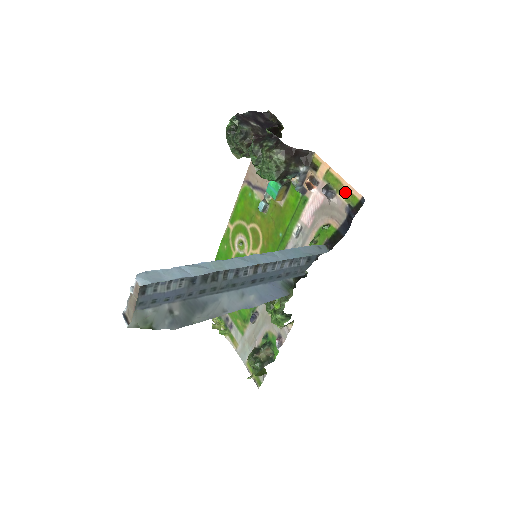
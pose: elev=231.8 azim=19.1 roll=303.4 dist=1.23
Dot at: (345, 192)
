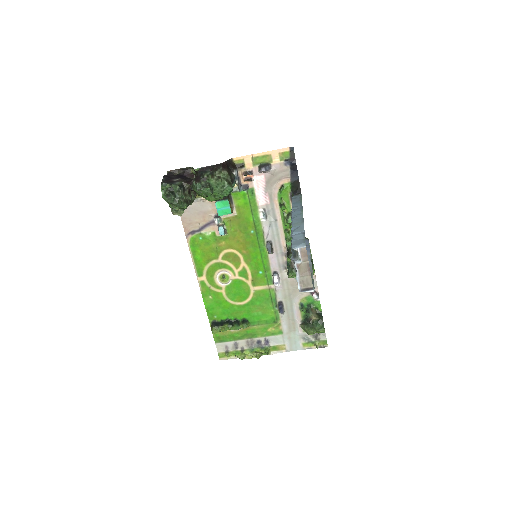
Dot at: (276, 157)
